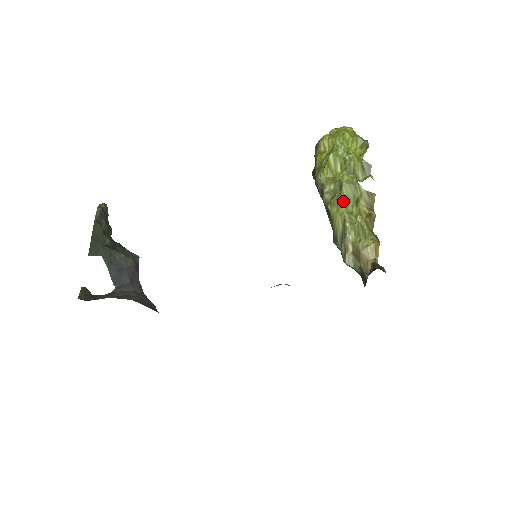
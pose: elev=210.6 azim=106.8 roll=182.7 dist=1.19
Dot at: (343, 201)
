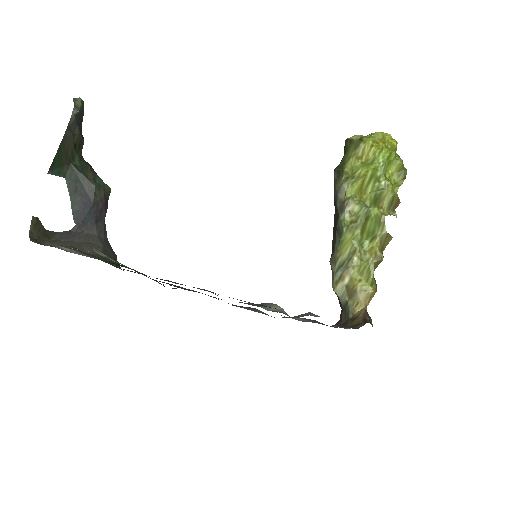
Dot at: (362, 232)
